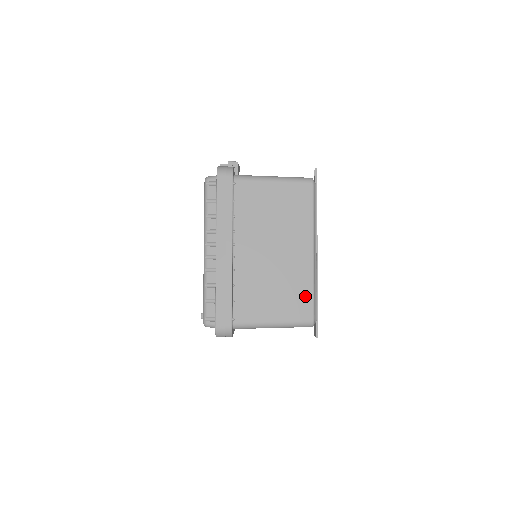
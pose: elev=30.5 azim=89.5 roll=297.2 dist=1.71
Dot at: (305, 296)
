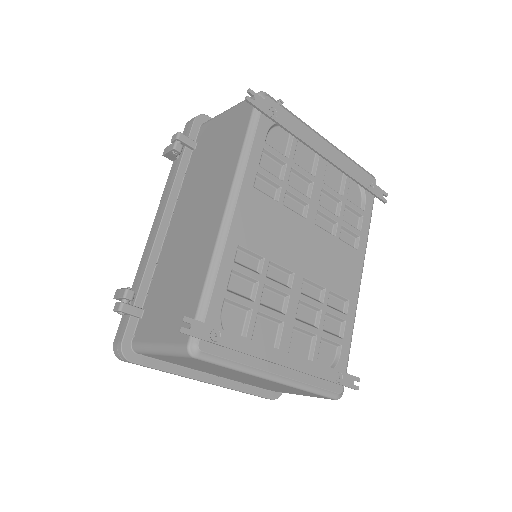
Dot at: (308, 393)
